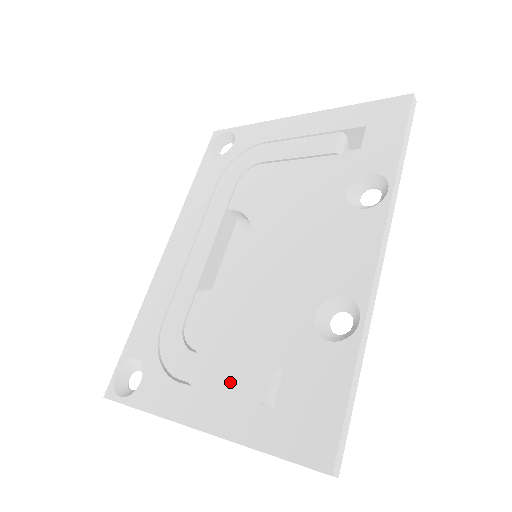
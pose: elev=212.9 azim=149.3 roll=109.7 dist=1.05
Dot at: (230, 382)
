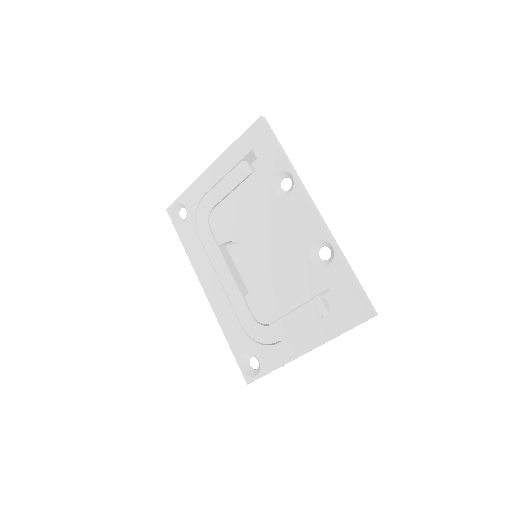
Dot at: (301, 321)
